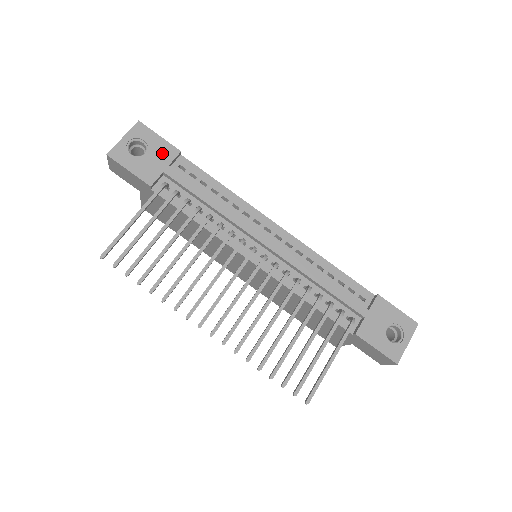
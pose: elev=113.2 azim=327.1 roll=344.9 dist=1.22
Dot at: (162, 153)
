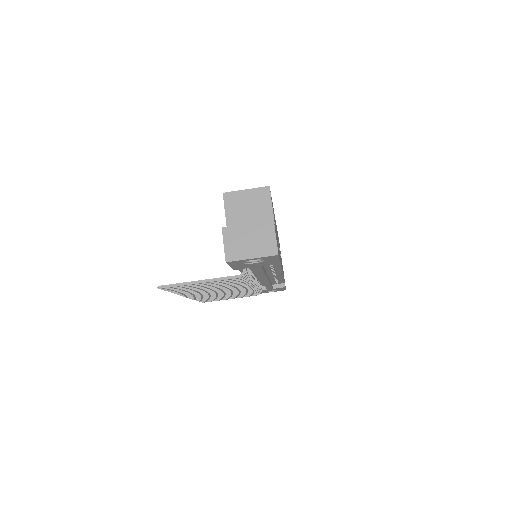
Dot at: (266, 264)
